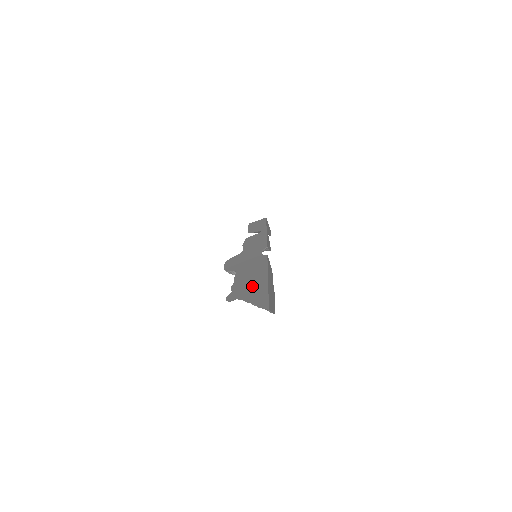
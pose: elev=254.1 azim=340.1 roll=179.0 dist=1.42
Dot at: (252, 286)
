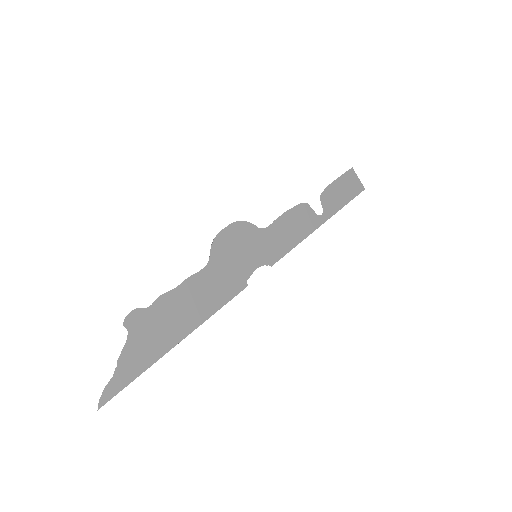
Dot at: (160, 332)
